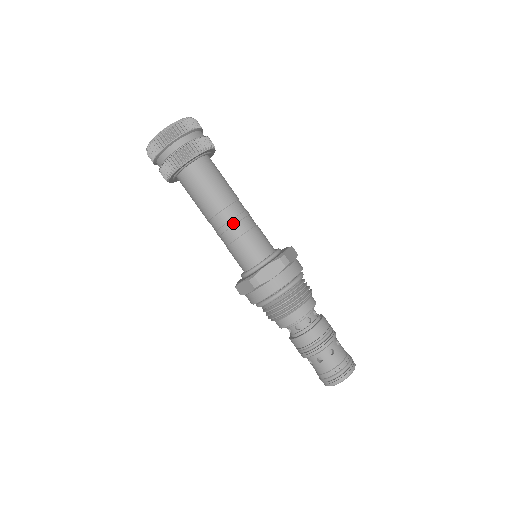
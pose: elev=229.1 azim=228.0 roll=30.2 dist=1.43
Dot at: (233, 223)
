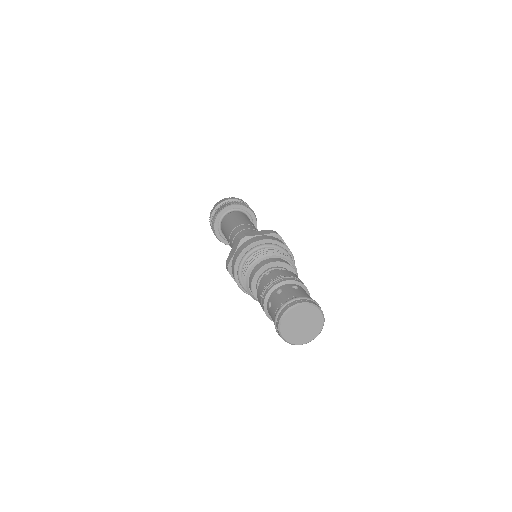
Dot at: (246, 228)
